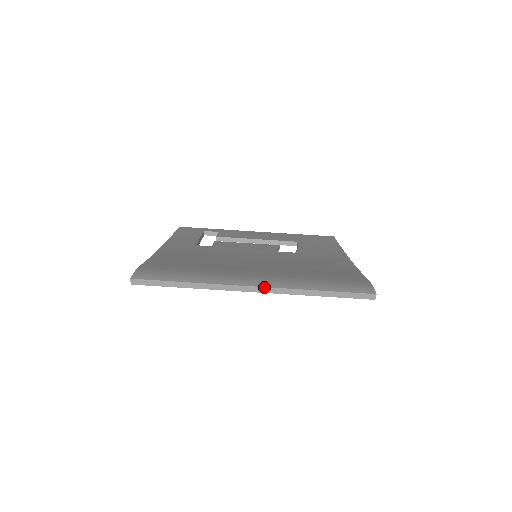
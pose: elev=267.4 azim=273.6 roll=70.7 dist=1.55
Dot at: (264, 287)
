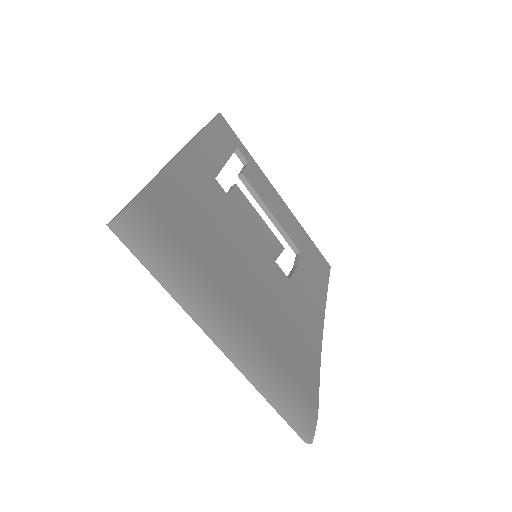
Dot at: (233, 355)
